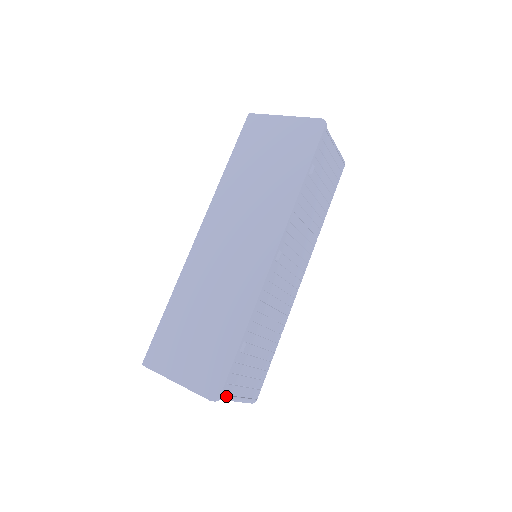
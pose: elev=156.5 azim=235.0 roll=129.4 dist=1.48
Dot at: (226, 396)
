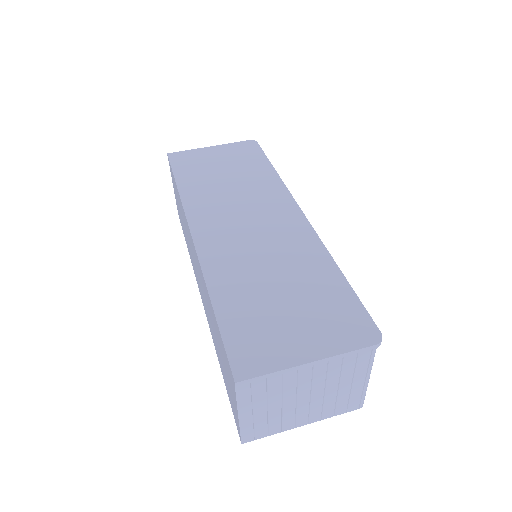
Dot at: occluded
